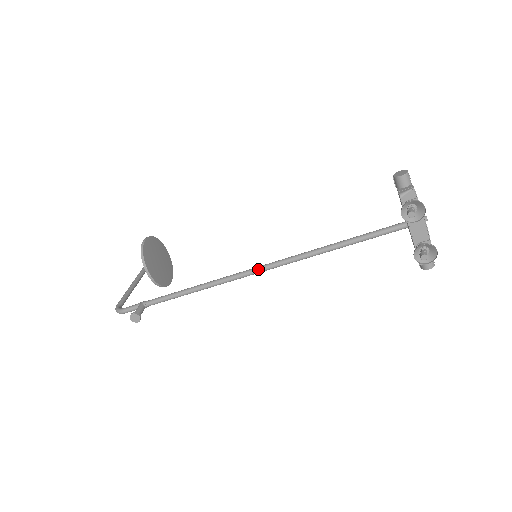
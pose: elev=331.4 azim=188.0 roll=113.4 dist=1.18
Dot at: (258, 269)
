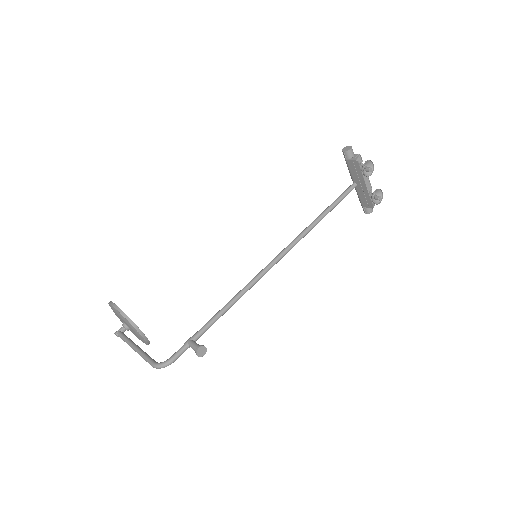
Dot at: (279, 257)
